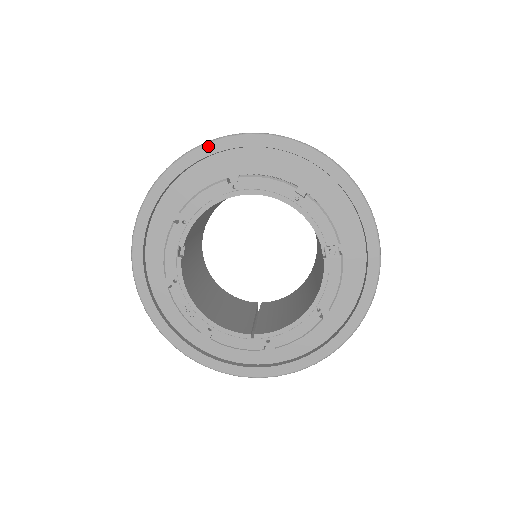
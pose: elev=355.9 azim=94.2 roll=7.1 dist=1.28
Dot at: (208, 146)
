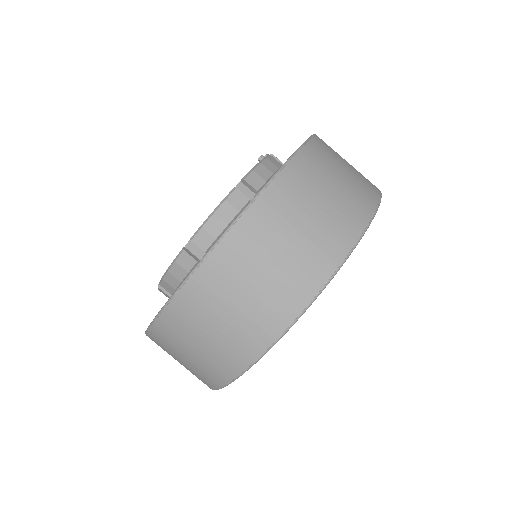
Dot at: occluded
